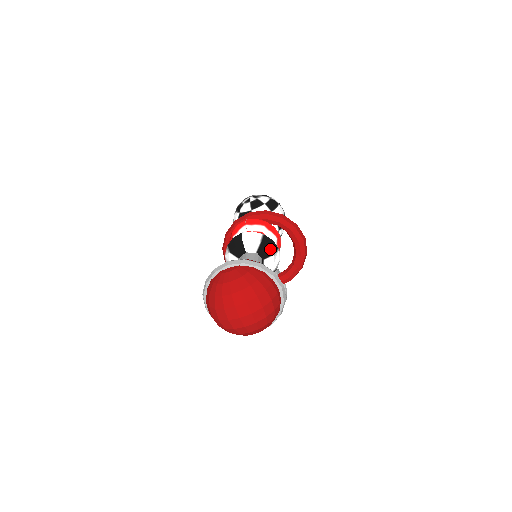
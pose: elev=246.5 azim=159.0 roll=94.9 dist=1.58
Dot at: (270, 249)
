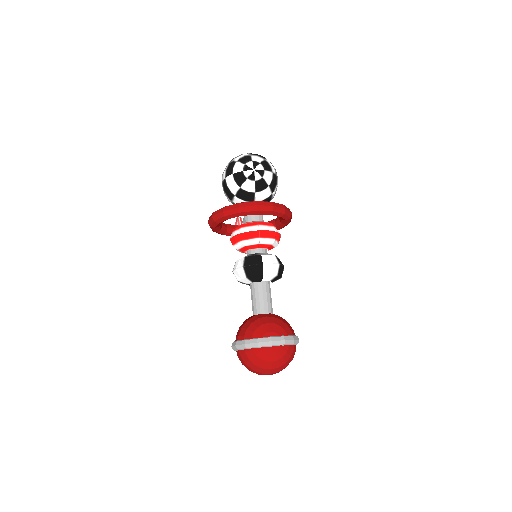
Dot at: (280, 276)
